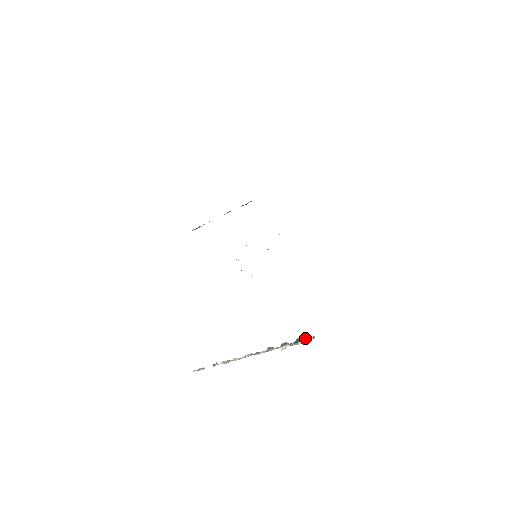
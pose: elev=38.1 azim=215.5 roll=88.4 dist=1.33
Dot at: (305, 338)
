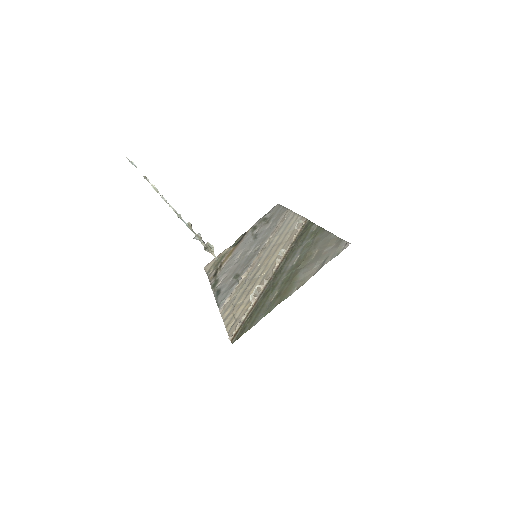
Dot at: (212, 251)
